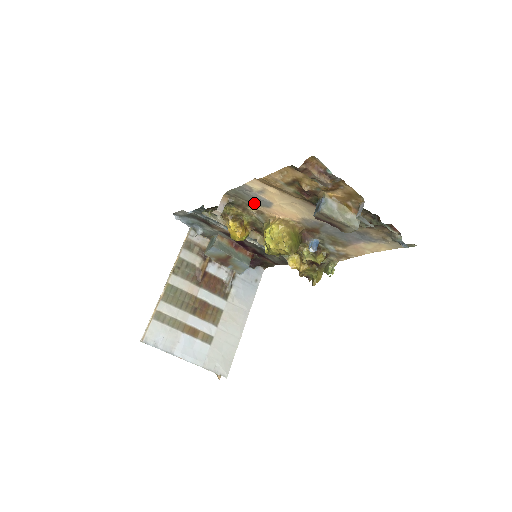
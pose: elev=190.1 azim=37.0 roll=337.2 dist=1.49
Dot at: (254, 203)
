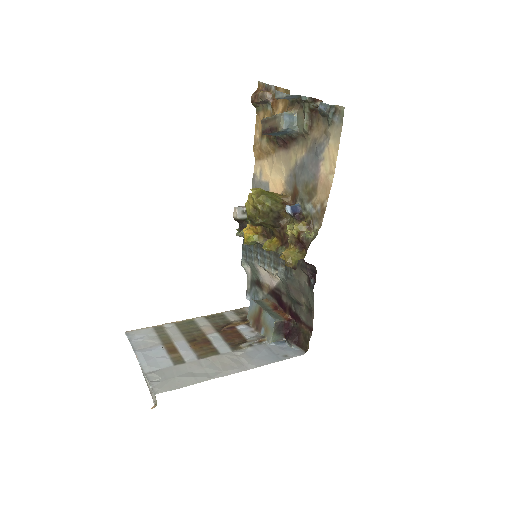
Dot at: occluded
